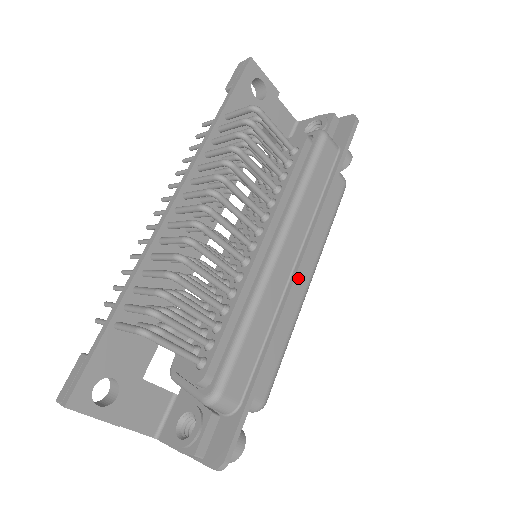
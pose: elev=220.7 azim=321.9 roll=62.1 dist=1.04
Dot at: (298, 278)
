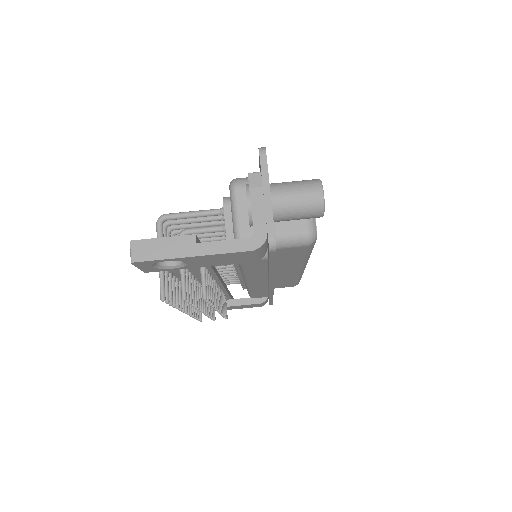
Dot at: occluded
